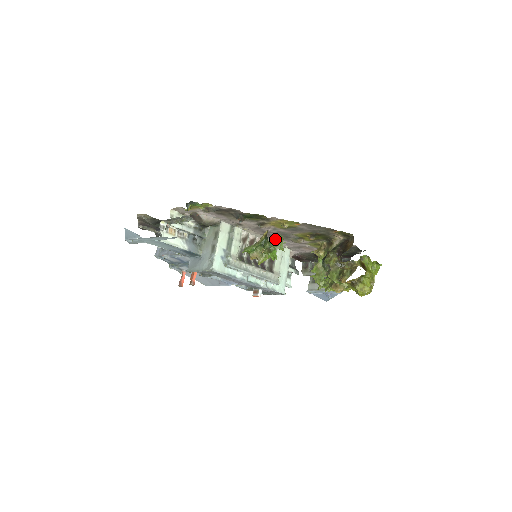
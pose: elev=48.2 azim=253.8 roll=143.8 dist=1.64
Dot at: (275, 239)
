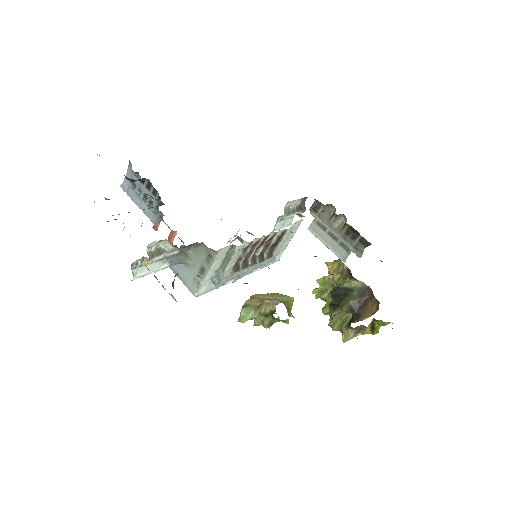
Dot at: occluded
